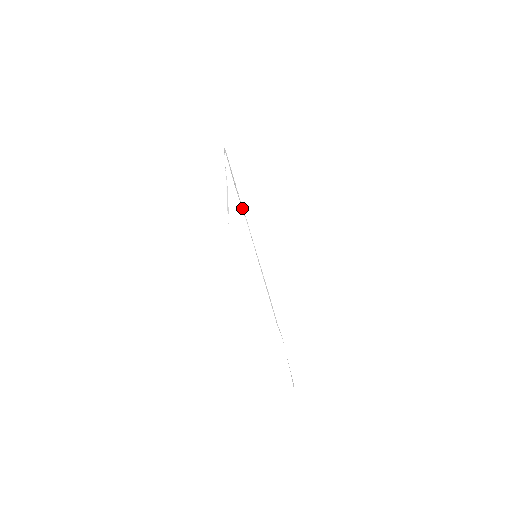
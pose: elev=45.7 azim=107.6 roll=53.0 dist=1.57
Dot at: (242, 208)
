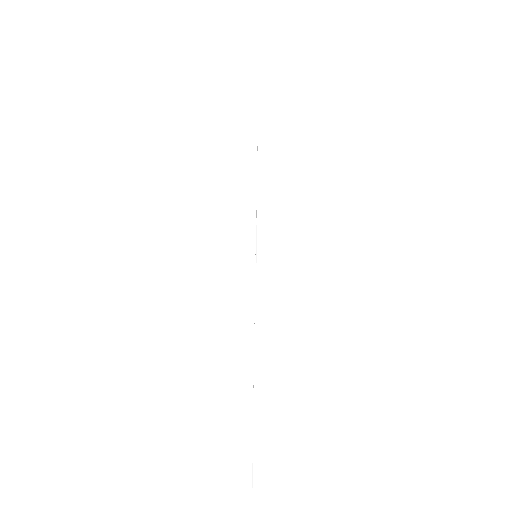
Dot at: occluded
